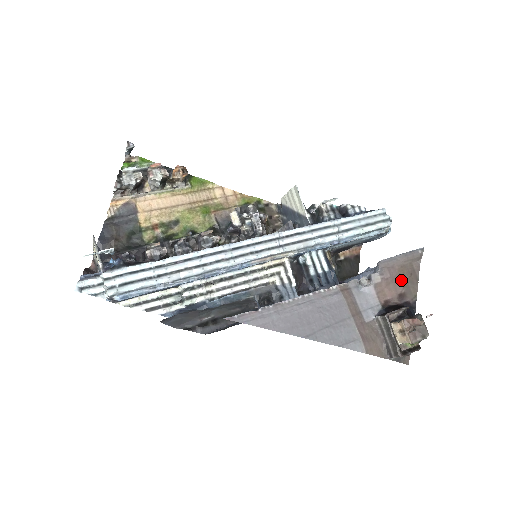
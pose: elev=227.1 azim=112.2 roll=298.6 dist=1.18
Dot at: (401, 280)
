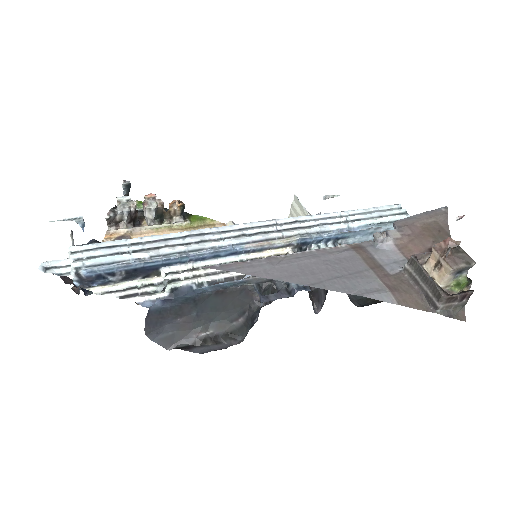
Dot at: (427, 236)
